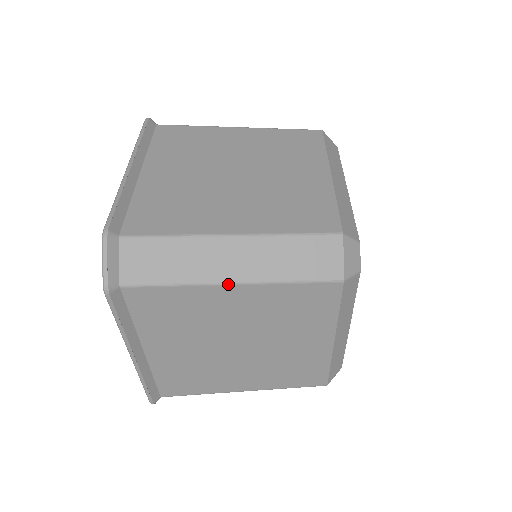
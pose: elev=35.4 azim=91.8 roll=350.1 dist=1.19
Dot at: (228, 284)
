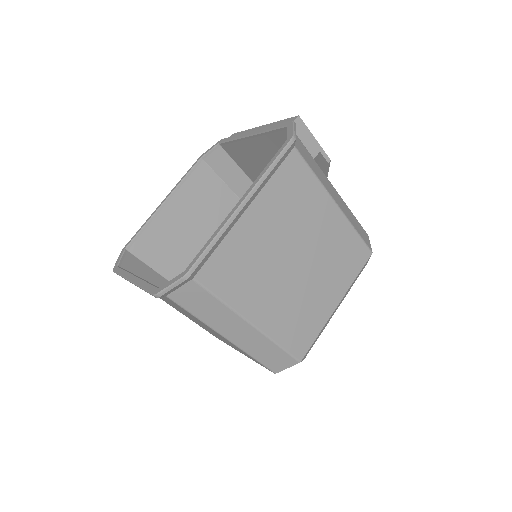
Dot at: (223, 337)
